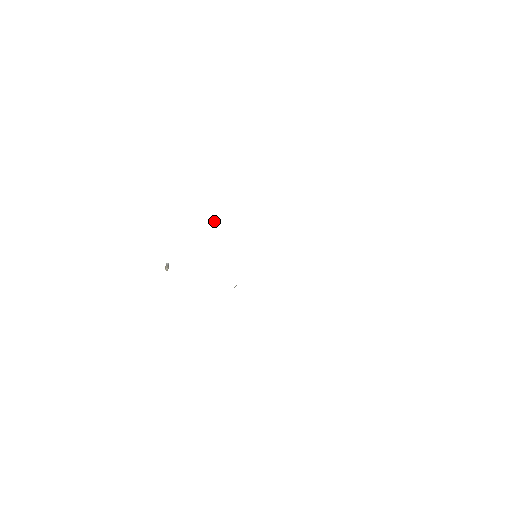
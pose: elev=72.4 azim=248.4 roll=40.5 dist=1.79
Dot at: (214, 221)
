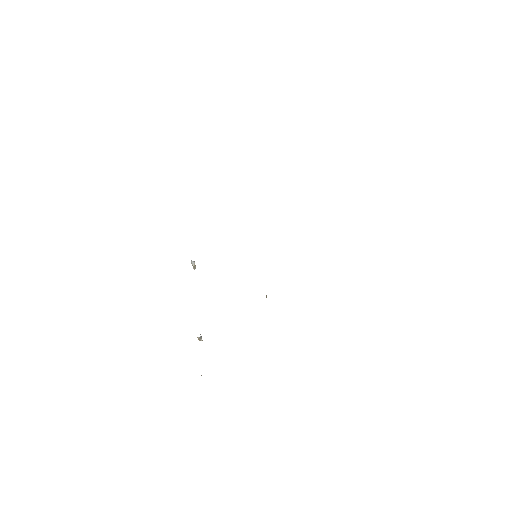
Dot at: (194, 264)
